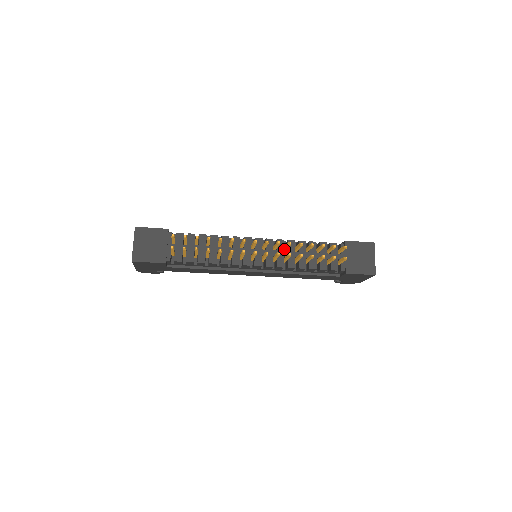
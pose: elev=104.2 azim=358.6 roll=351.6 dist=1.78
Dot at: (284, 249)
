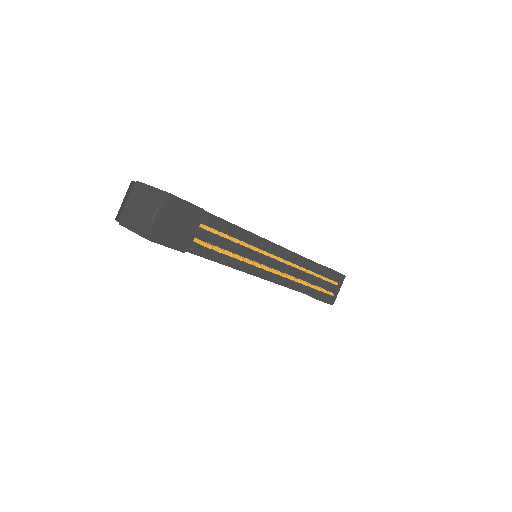
Dot at: occluded
